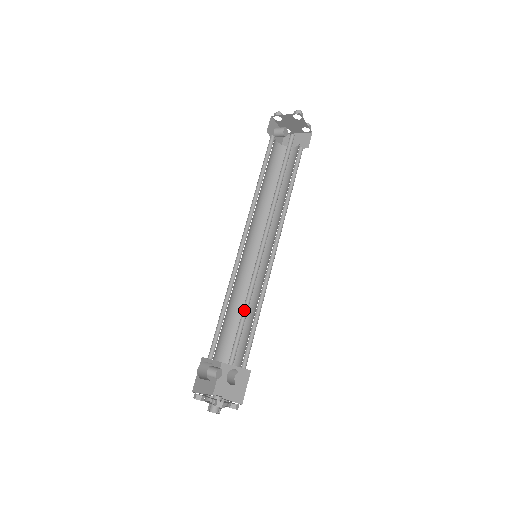
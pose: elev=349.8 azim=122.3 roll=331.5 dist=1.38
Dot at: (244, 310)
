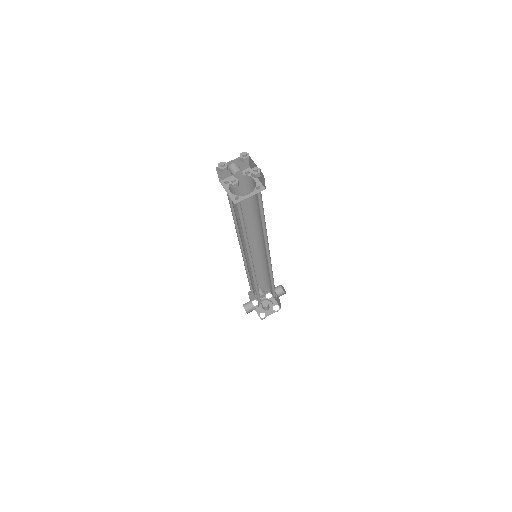
Dot at: (257, 287)
